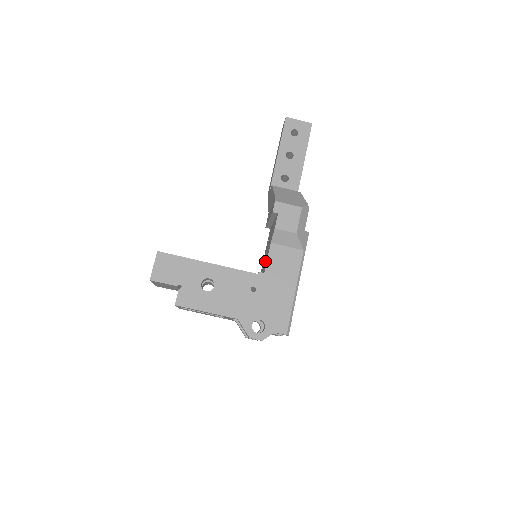
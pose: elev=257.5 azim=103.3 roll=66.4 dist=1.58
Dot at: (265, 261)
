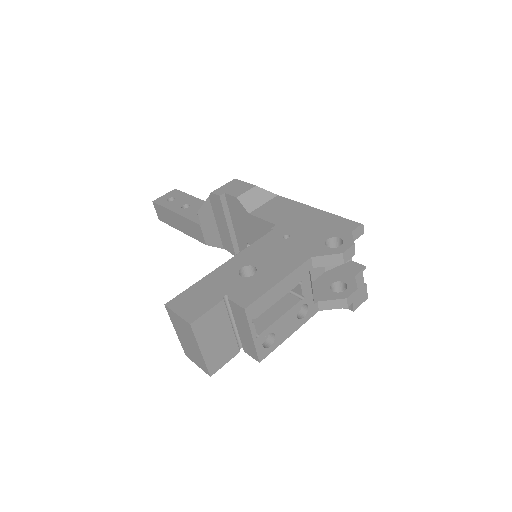
Dot at: occluded
